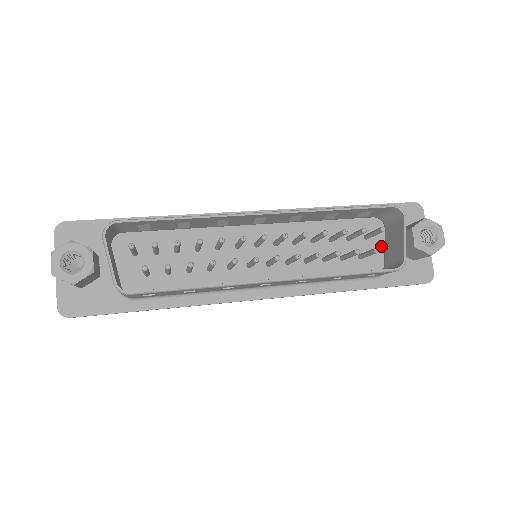
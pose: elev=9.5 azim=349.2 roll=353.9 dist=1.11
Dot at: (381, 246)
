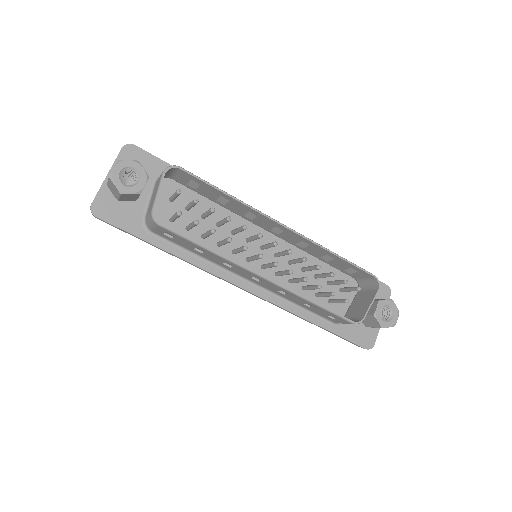
Dot at: (348, 303)
